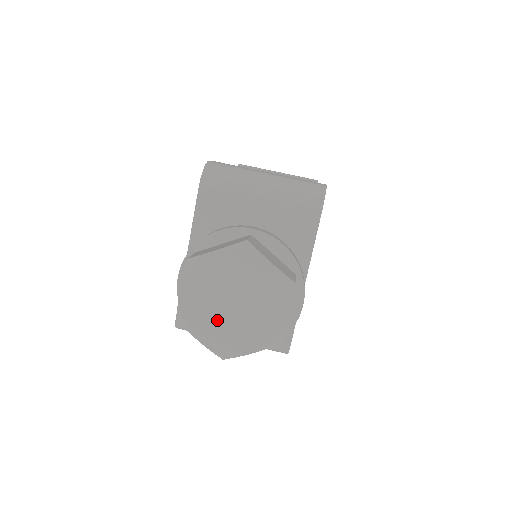
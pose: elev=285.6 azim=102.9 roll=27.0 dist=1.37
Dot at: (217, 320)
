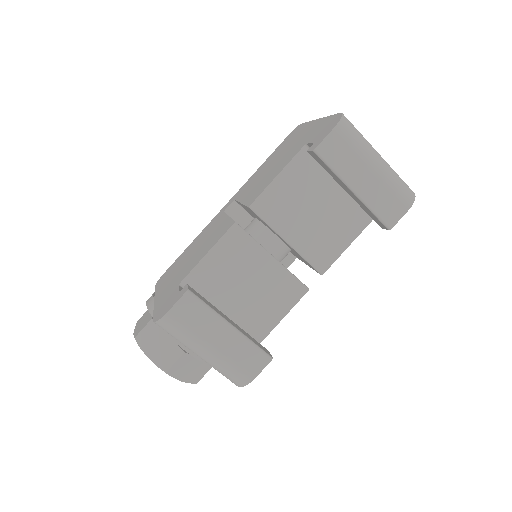
Dot at: occluded
